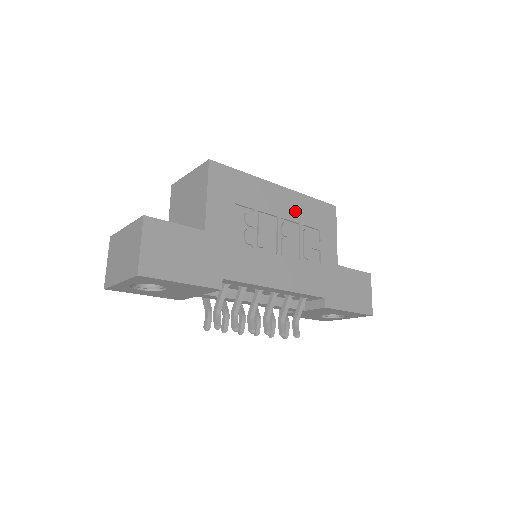
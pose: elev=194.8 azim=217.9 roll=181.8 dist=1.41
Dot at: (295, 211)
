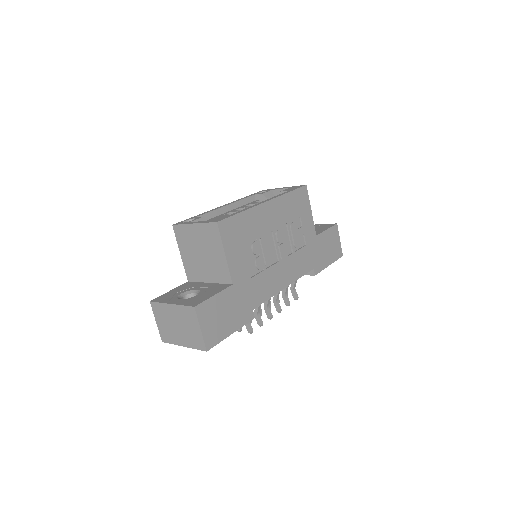
Dot at: (282, 215)
